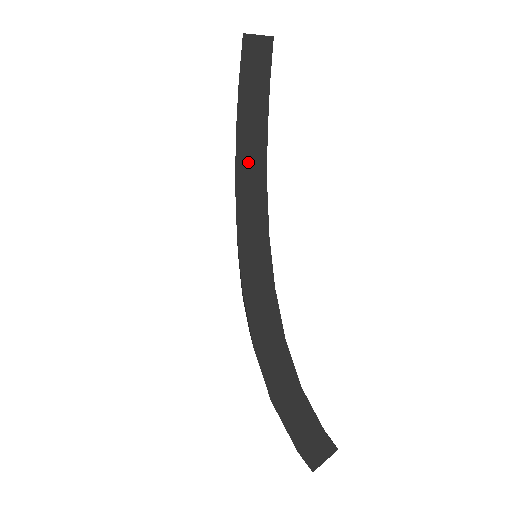
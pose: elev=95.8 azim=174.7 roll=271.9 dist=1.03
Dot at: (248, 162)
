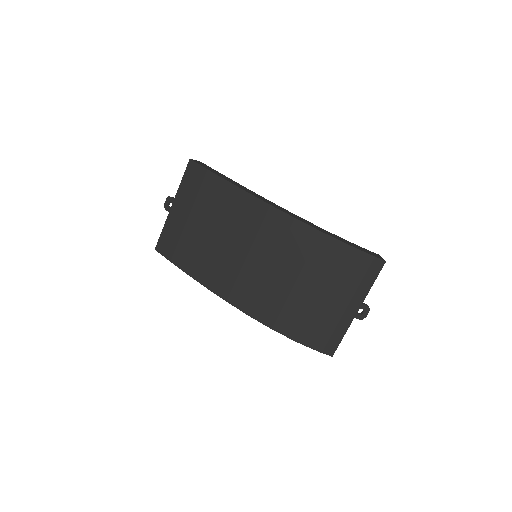
Dot at: (242, 187)
